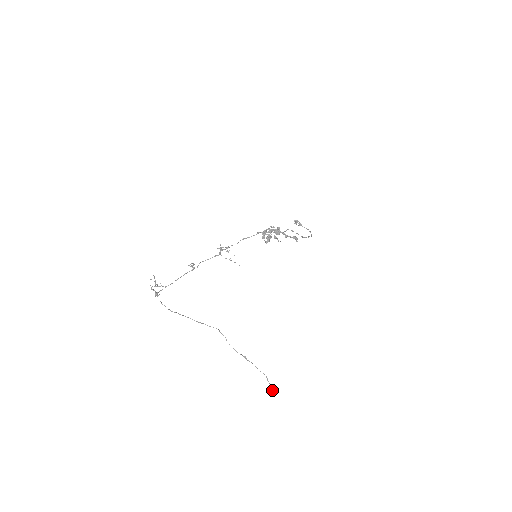
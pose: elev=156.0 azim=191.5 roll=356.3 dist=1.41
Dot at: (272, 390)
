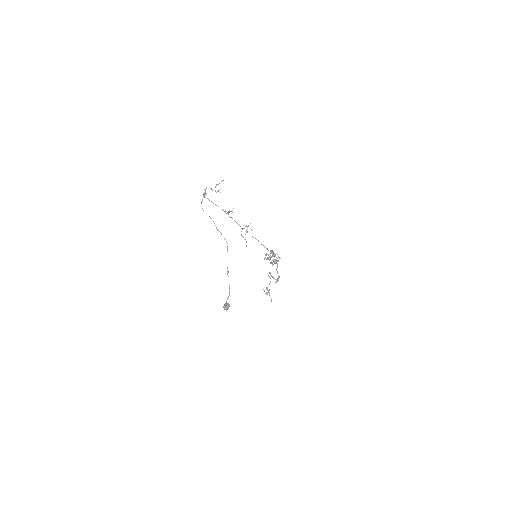
Dot at: (226, 305)
